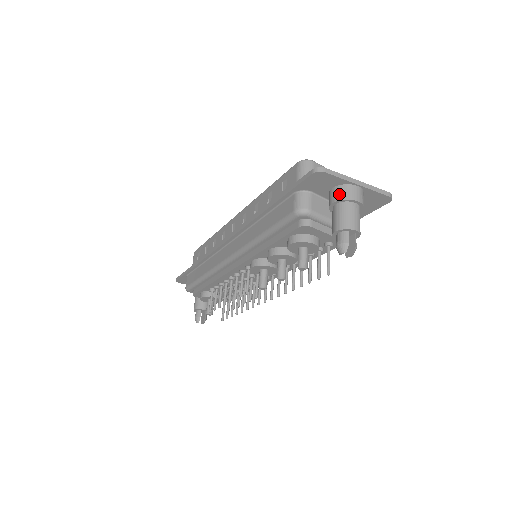
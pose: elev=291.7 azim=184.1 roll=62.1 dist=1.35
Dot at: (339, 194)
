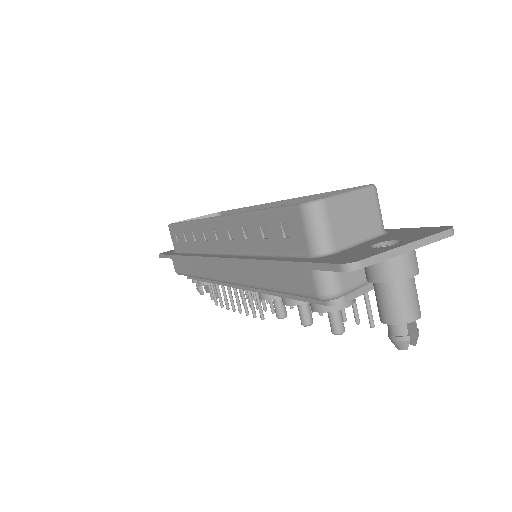
Dot at: (383, 273)
